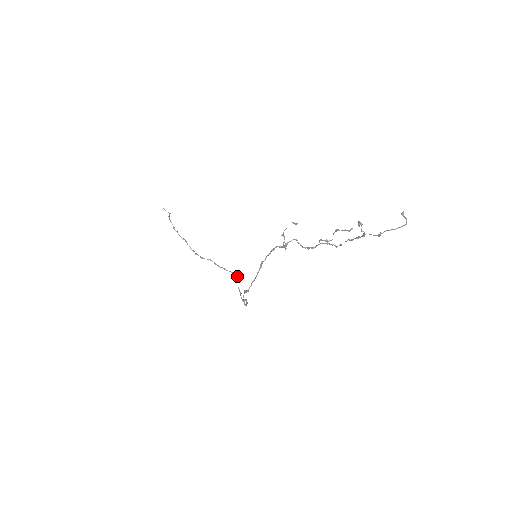
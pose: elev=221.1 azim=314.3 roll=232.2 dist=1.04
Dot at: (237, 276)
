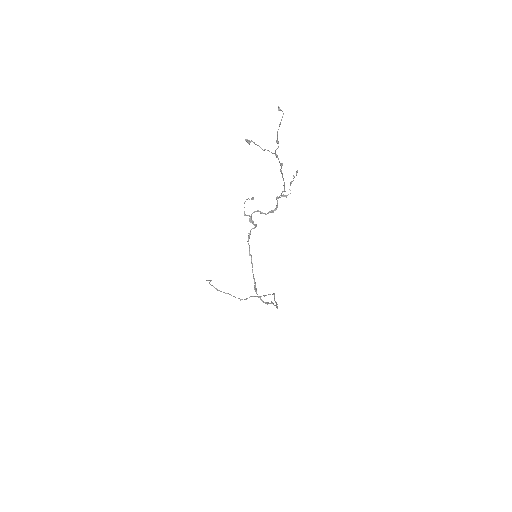
Dot at: (274, 294)
